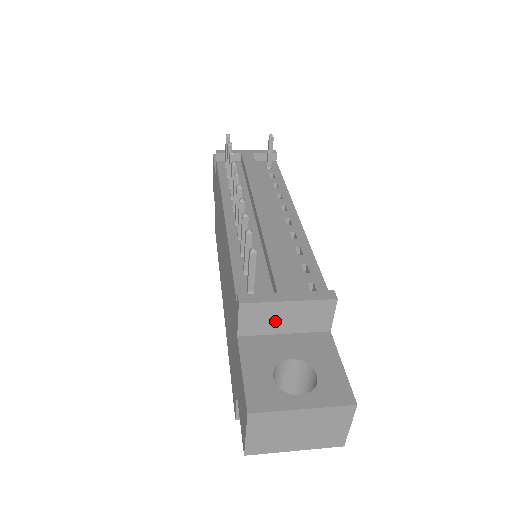
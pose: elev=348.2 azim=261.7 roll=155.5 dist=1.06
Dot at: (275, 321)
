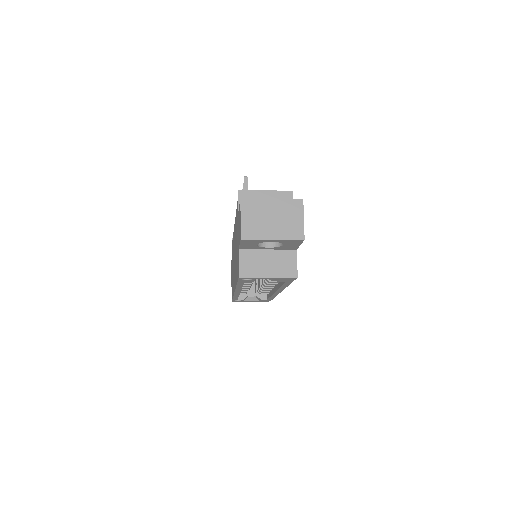
Dot at: occluded
